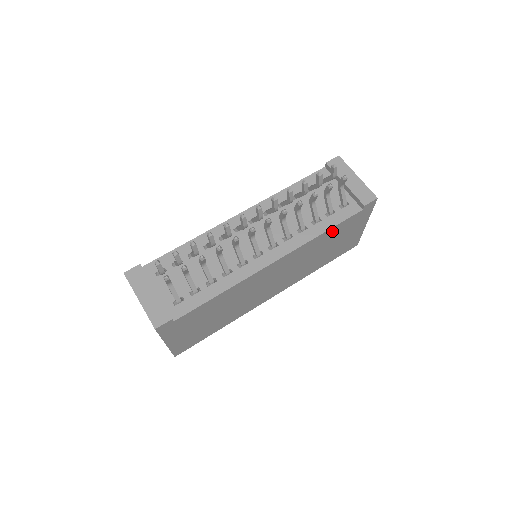
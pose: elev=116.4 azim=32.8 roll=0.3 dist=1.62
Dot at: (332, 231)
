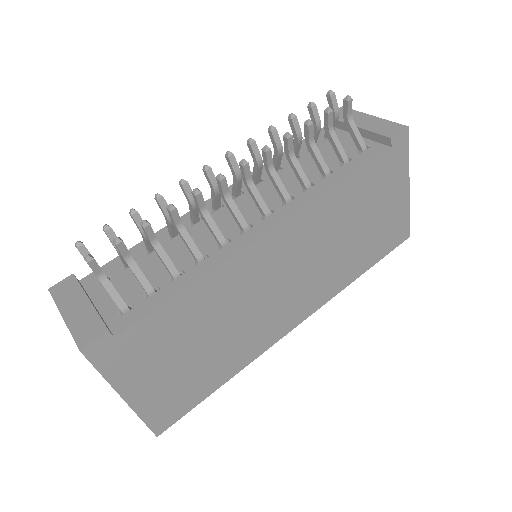
Dot at: (354, 185)
